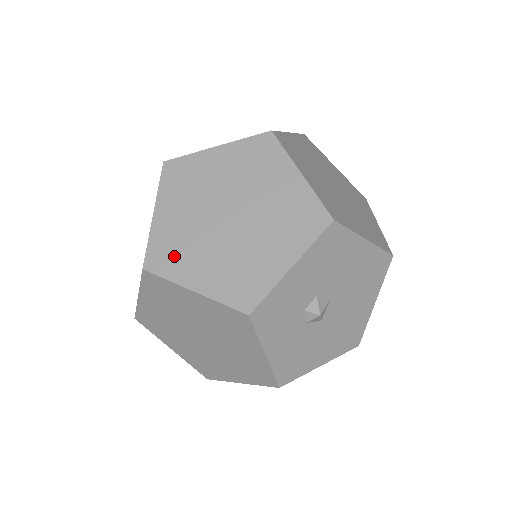
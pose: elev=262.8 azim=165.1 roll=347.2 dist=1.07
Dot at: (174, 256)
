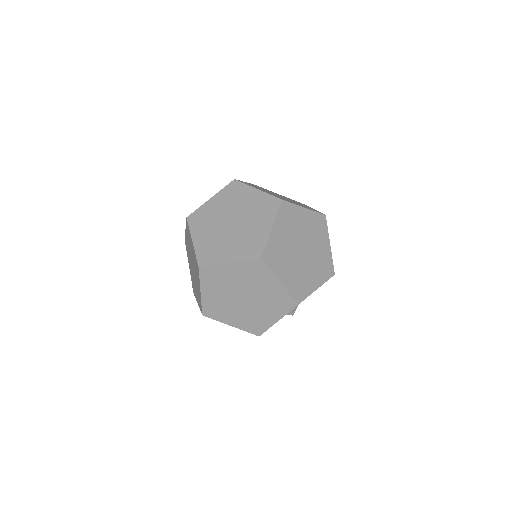
Dot at: (217, 312)
